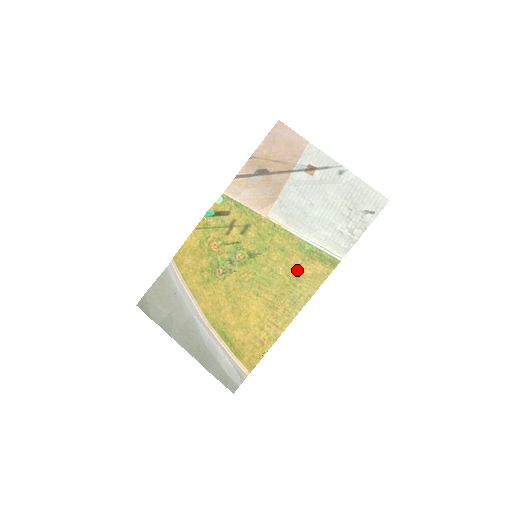
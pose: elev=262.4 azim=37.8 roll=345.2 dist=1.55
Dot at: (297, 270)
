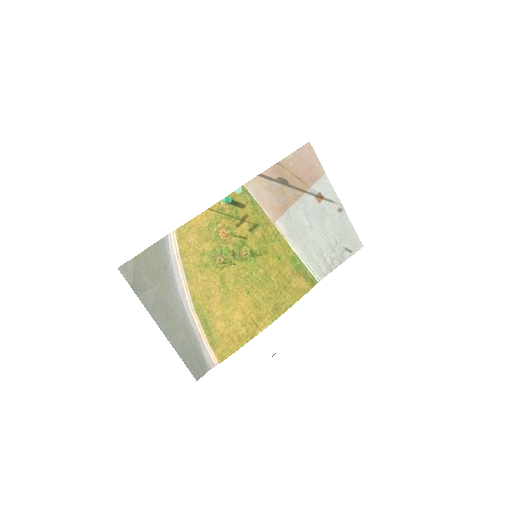
Dot at: (286, 280)
